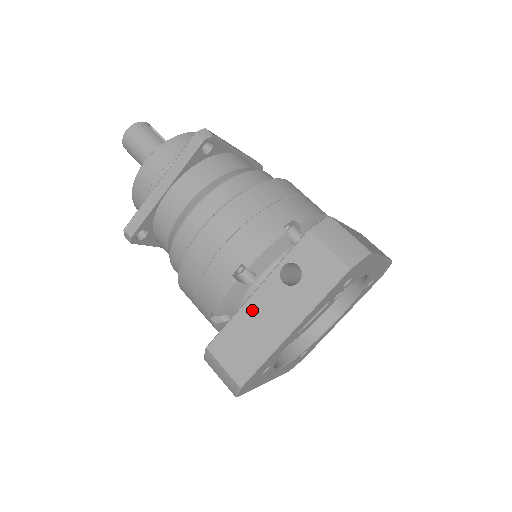
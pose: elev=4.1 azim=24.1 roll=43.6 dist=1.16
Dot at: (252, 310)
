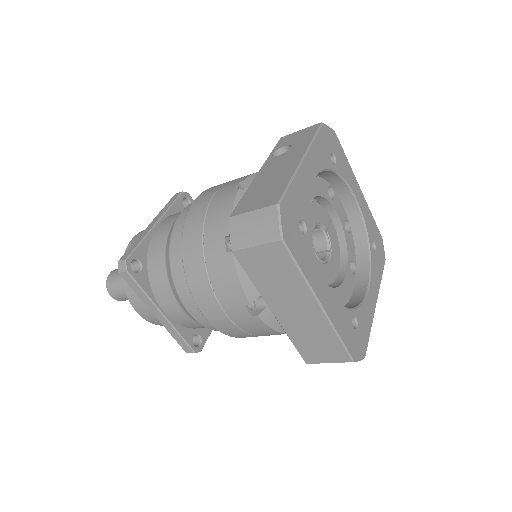
Dot at: (261, 178)
